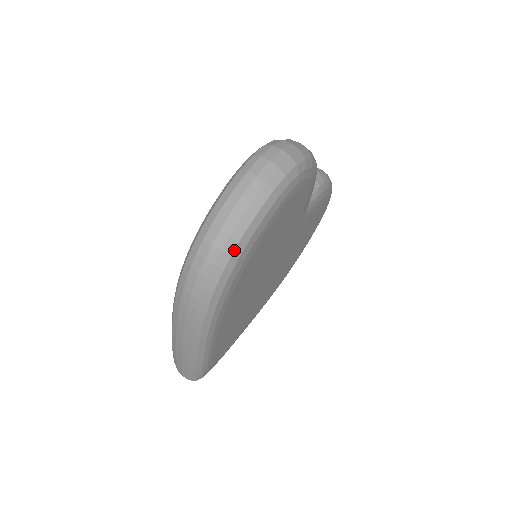
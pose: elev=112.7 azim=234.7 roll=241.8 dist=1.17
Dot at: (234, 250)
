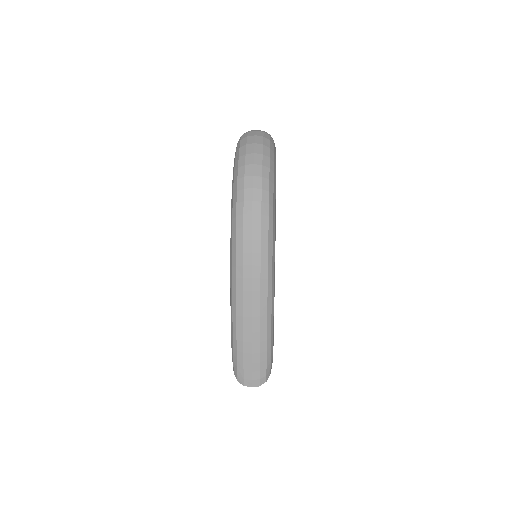
Dot at: (269, 175)
